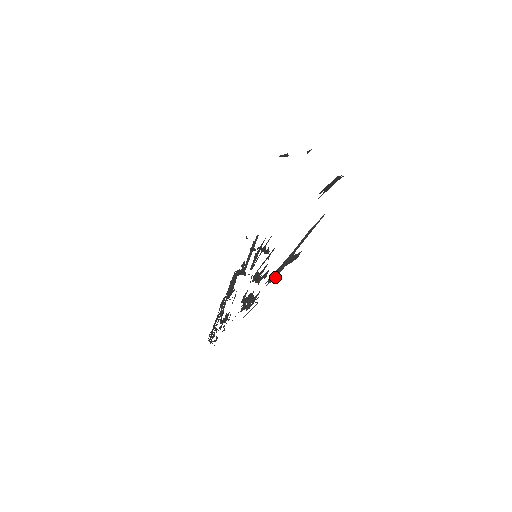
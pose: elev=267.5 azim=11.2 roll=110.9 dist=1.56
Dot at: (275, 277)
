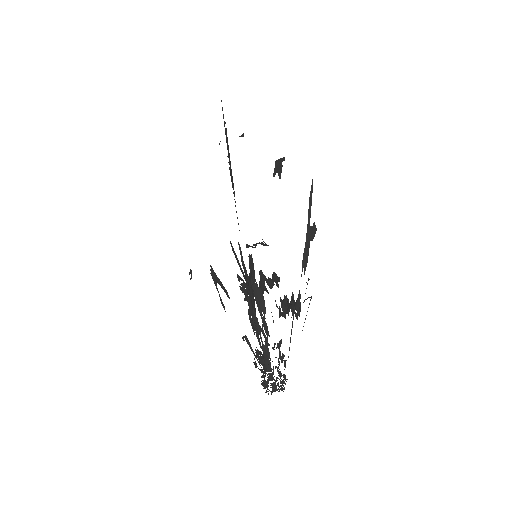
Dot at: (307, 260)
